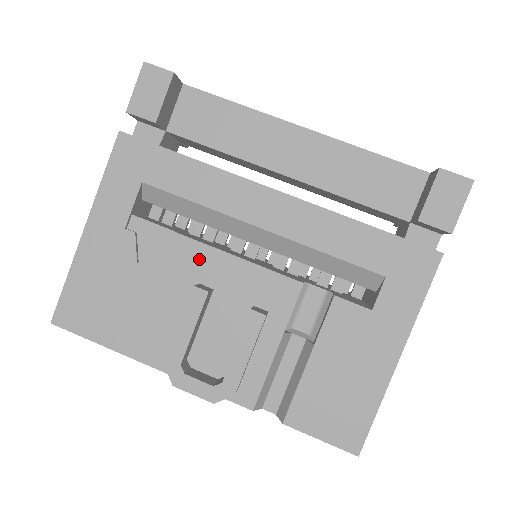
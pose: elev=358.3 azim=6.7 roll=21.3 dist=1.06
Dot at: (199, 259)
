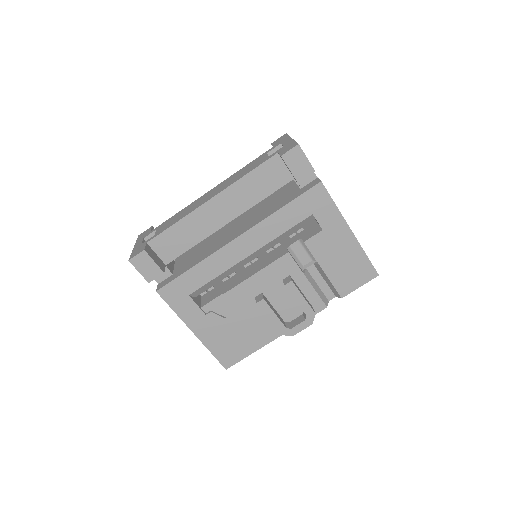
Dot at: (244, 291)
